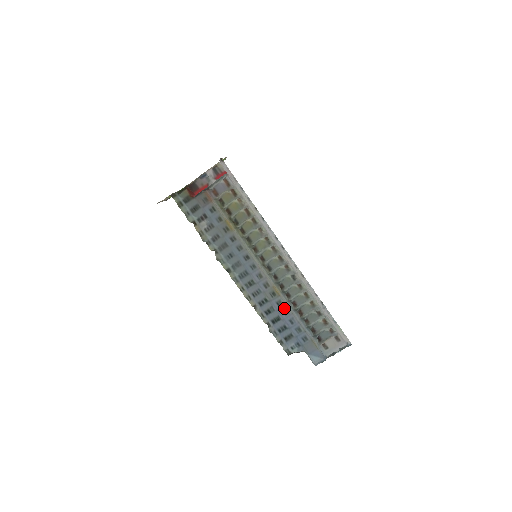
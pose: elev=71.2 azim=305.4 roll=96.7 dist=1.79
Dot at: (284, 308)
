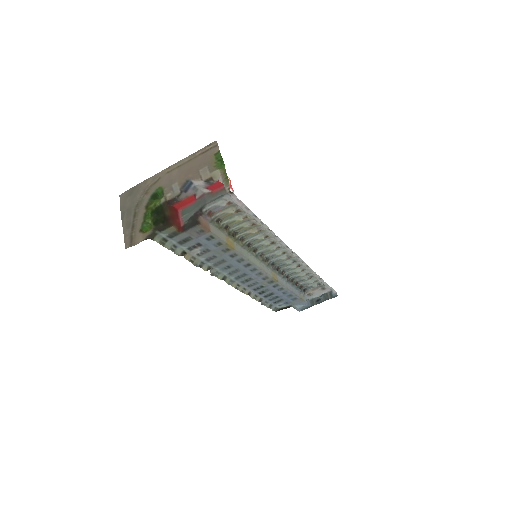
Dot at: (280, 287)
